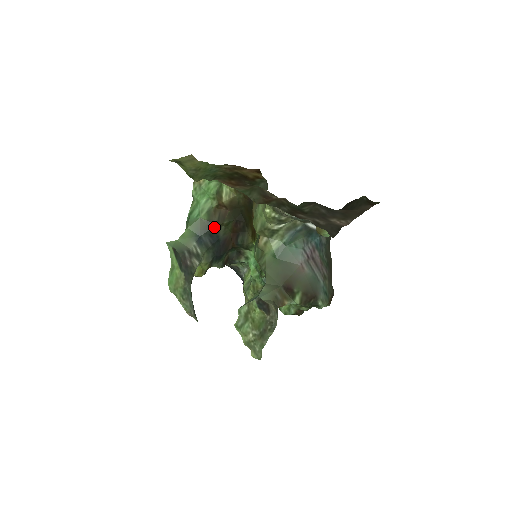
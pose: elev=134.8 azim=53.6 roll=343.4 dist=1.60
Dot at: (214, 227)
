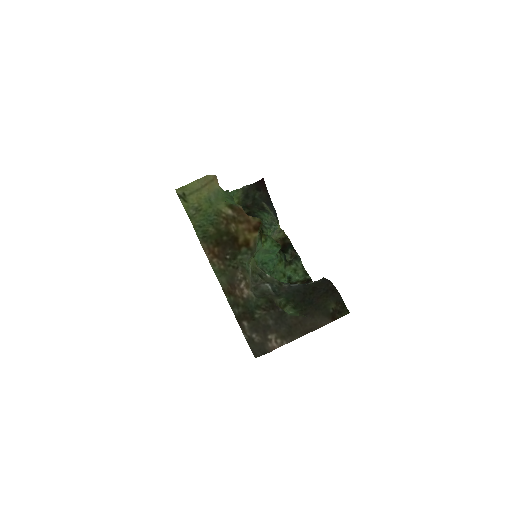
Dot at: occluded
